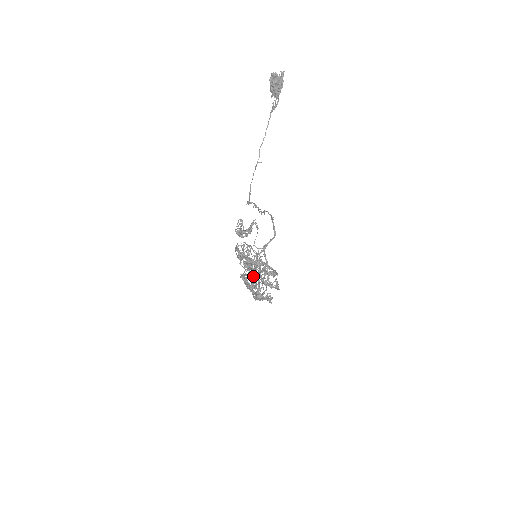
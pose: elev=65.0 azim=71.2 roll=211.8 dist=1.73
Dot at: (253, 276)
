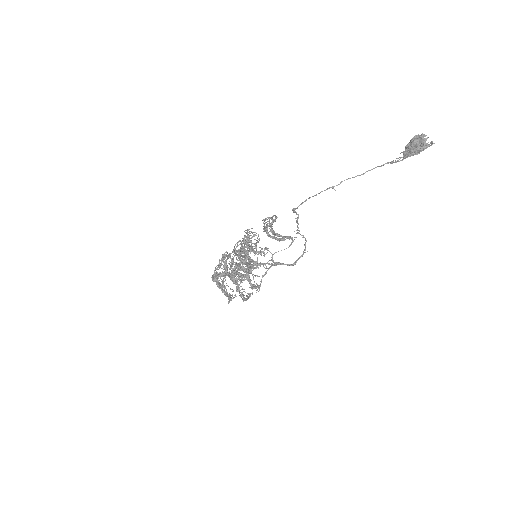
Dot at: (239, 268)
